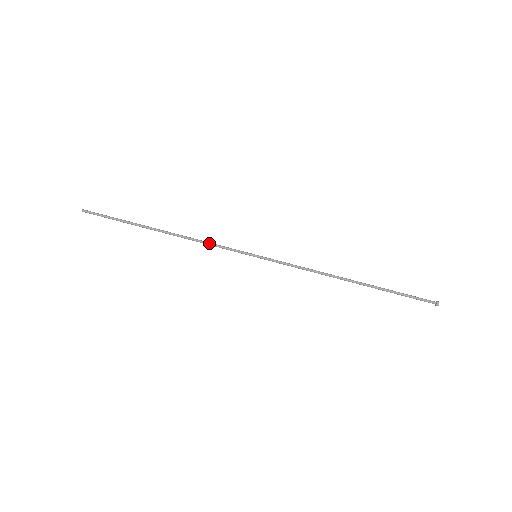
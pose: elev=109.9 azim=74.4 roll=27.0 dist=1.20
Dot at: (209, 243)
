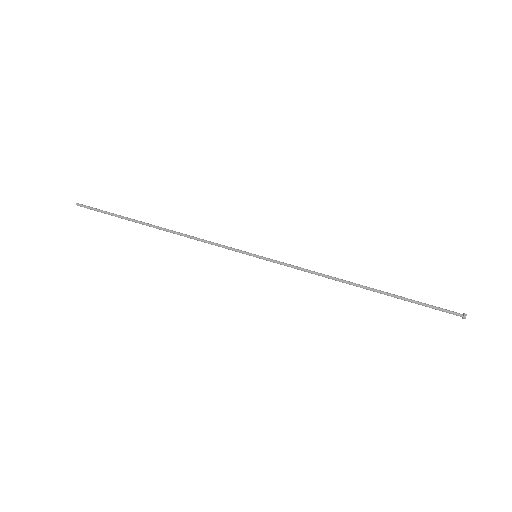
Dot at: (206, 240)
